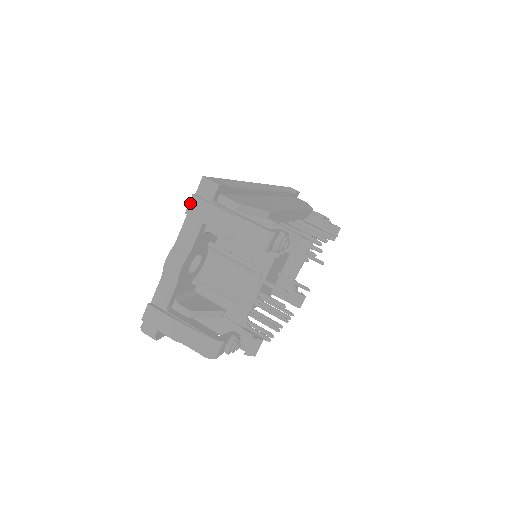
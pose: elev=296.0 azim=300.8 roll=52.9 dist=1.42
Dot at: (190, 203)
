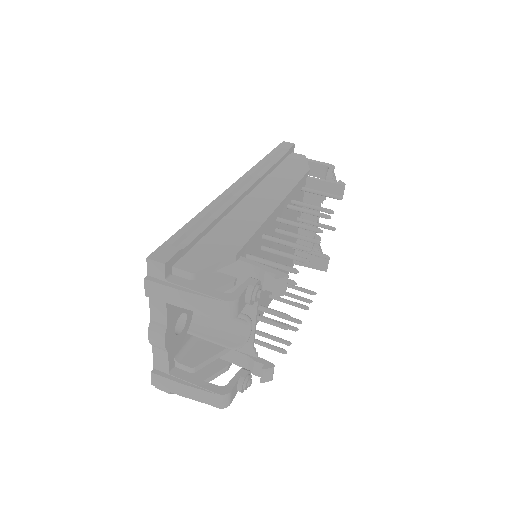
Dot at: (145, 287)
